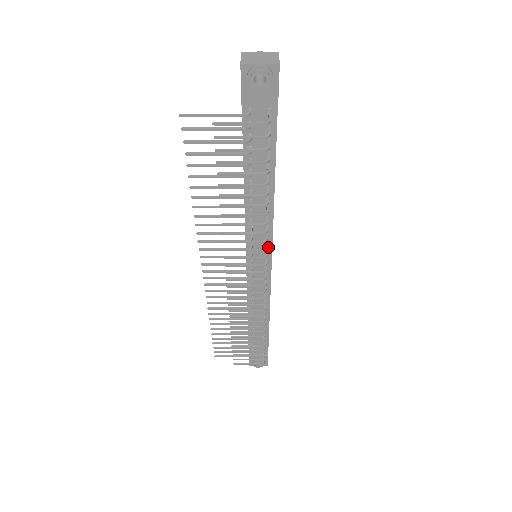
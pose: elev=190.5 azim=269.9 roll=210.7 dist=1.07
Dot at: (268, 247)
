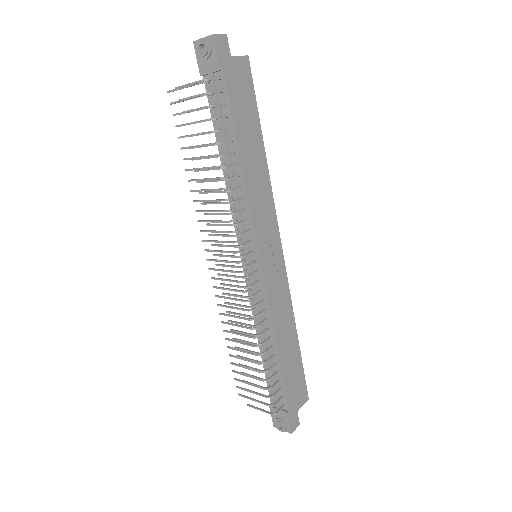
Dot at: (252, 235)
